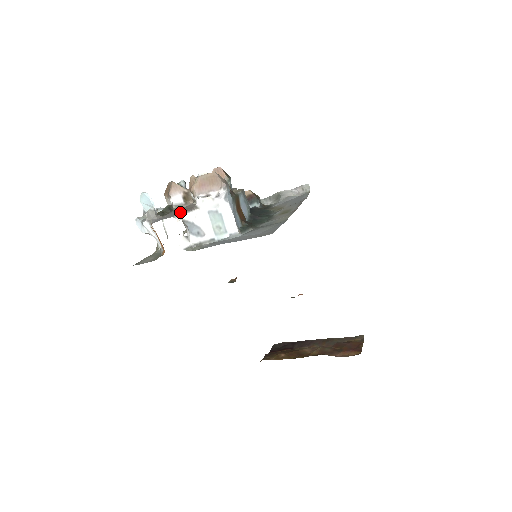
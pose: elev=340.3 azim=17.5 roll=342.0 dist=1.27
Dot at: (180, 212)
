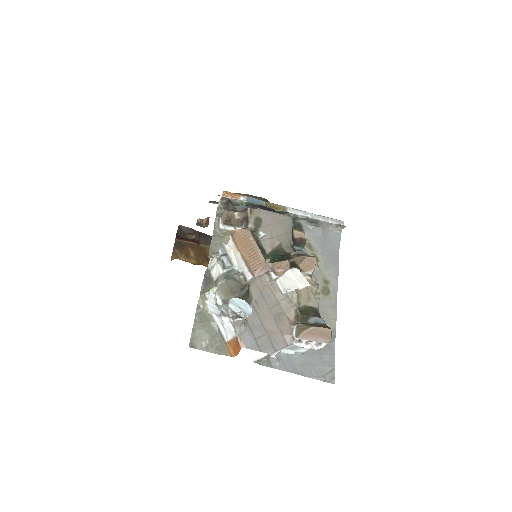
Dot at: (273, 337)
